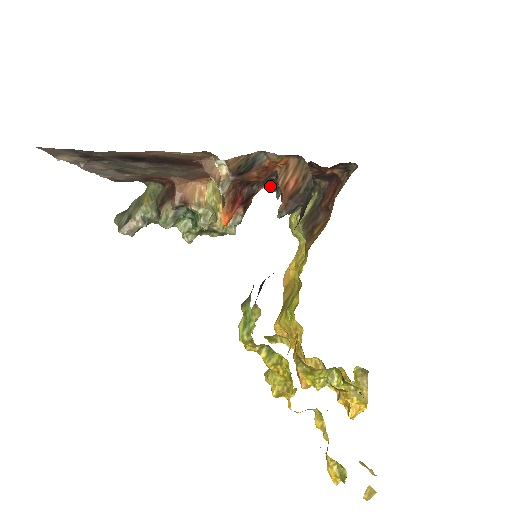
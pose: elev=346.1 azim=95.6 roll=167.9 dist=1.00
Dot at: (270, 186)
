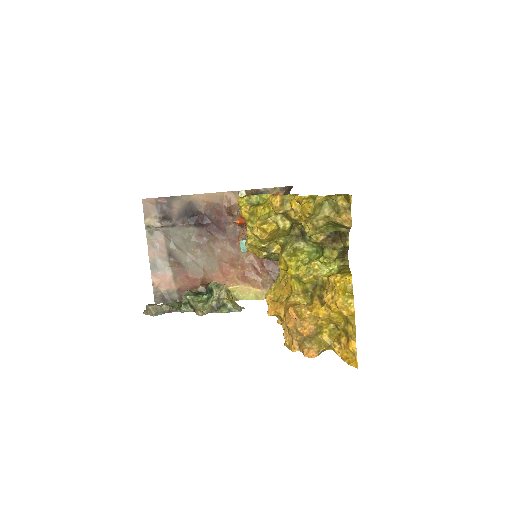
Dot at: occluded
